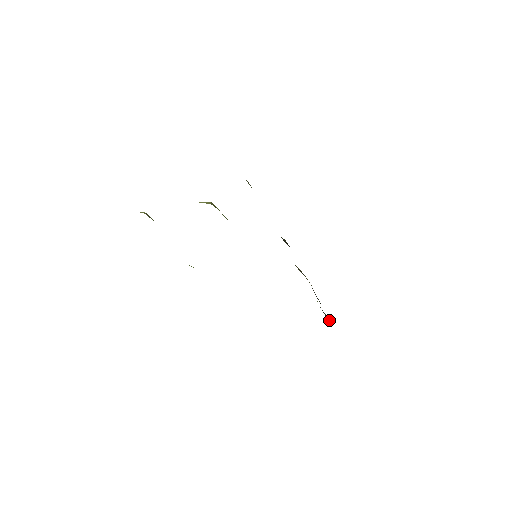
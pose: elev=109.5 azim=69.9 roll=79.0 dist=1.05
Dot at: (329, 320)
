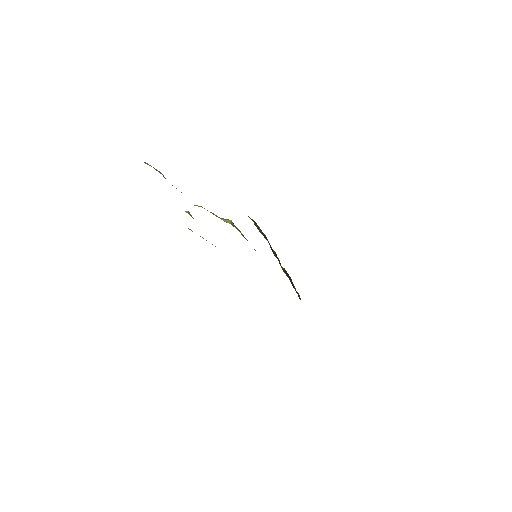
Dot at: occluded
